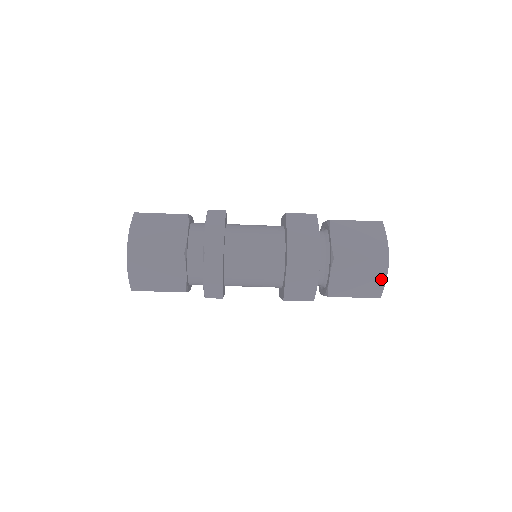
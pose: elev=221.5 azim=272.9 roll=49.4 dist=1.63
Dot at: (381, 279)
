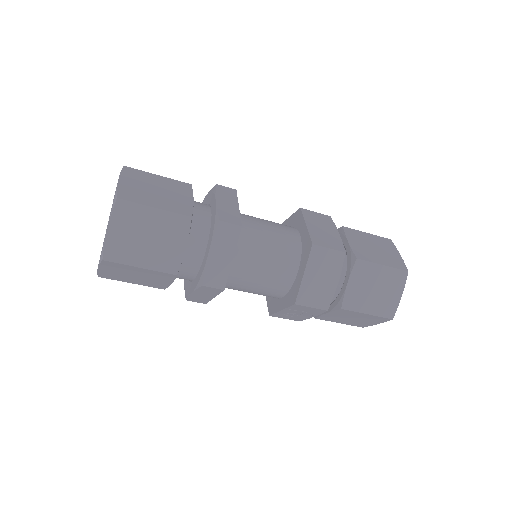
Dot at: (397, 294)
